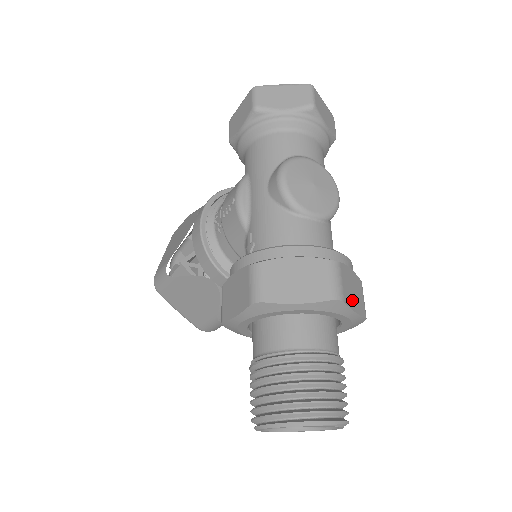
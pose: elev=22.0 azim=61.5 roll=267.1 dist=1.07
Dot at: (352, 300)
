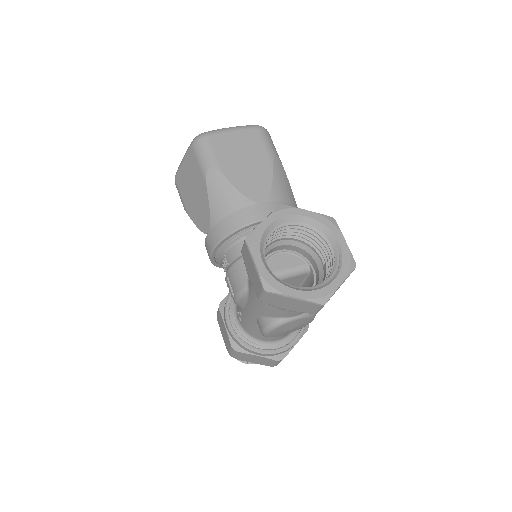
Dot at: occluded
